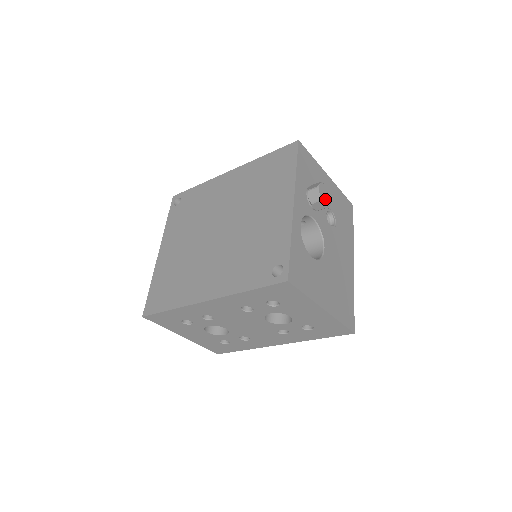
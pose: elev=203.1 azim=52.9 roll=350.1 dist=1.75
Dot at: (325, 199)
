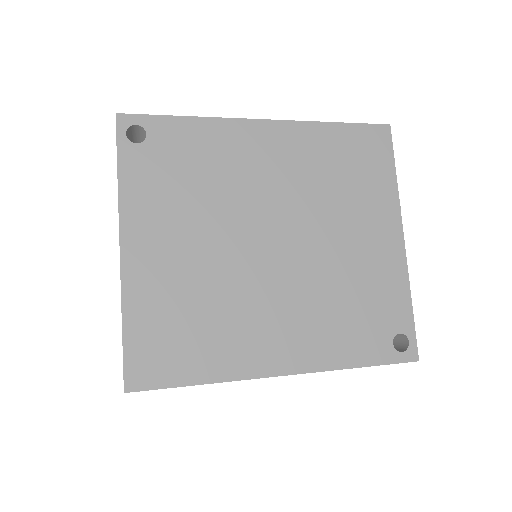
Dot at: occluded
